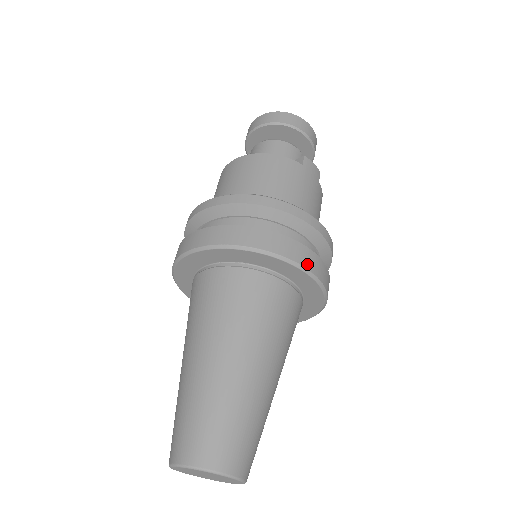
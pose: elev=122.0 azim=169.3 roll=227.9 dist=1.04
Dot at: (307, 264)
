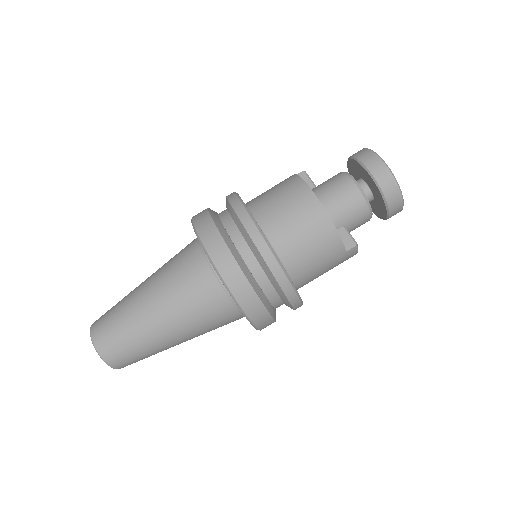
Dot at: (260, 326)
